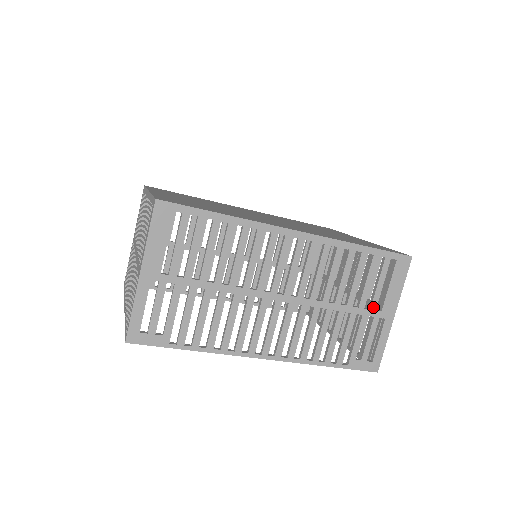
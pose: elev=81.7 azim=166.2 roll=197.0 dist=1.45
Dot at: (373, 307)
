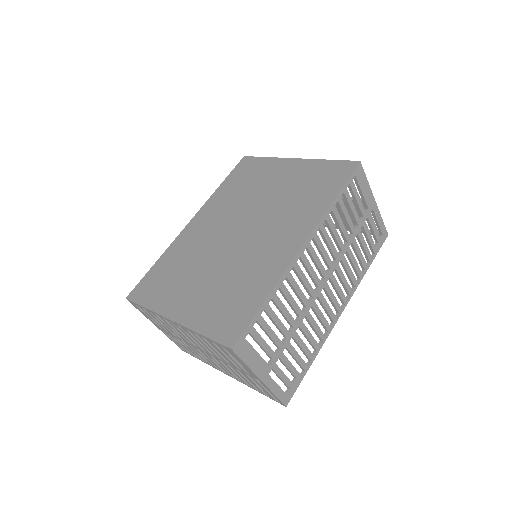
Dot at: (364, 214)
